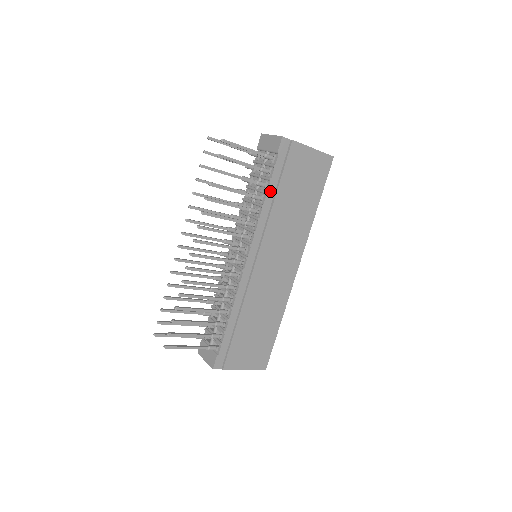
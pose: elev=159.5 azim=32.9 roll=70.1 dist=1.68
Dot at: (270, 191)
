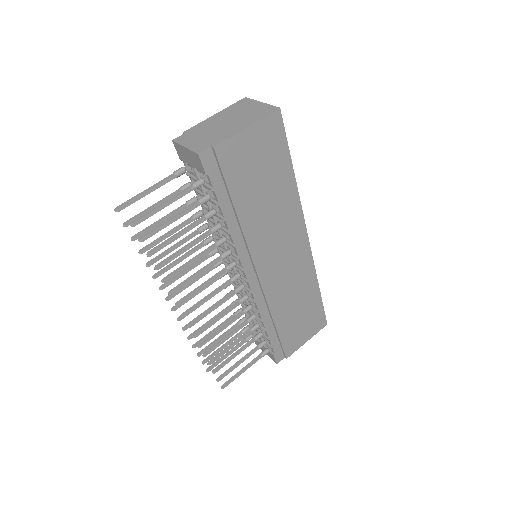
Dot at: (227, 213)
